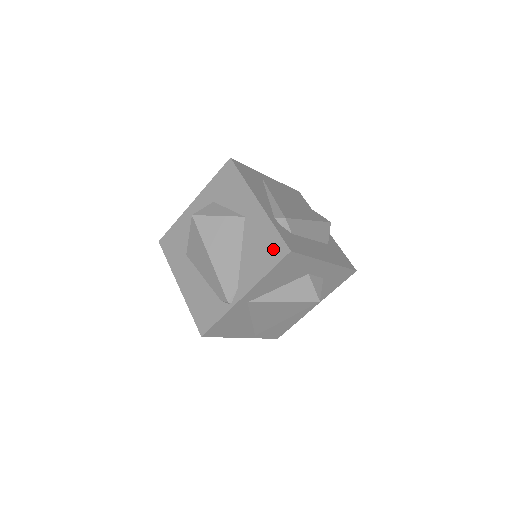
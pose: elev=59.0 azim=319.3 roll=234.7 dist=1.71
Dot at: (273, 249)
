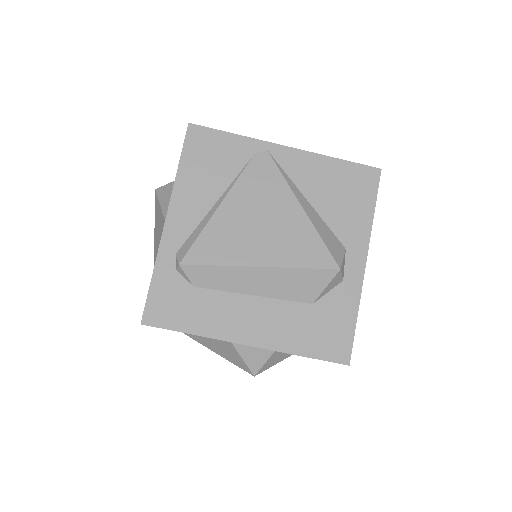
Dot at: occluded
